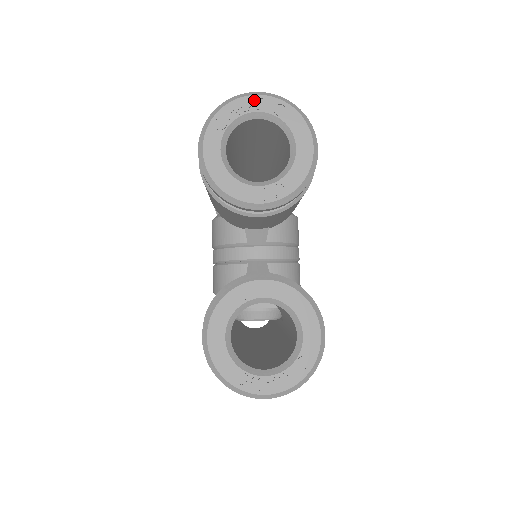
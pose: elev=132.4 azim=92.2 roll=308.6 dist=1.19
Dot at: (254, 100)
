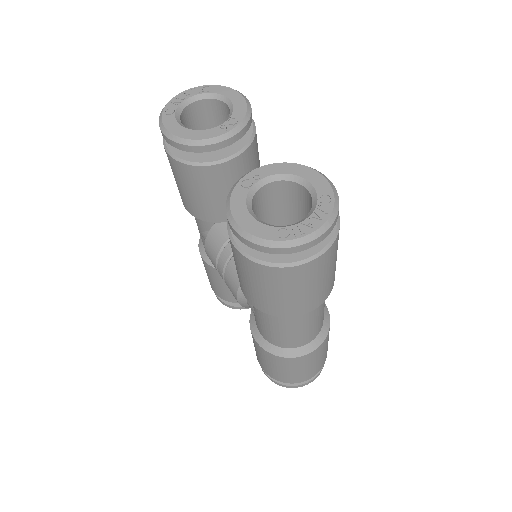
Dot at: (186, 93)
